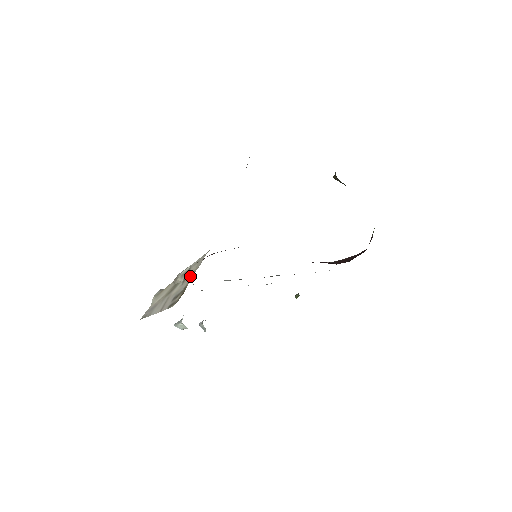
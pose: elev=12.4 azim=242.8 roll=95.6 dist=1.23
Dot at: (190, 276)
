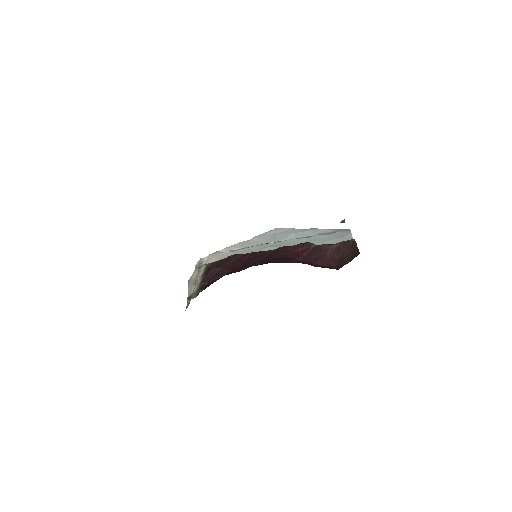
Dot at: occluded
